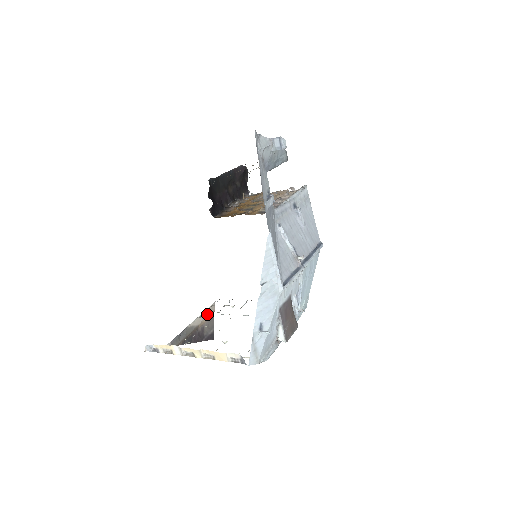
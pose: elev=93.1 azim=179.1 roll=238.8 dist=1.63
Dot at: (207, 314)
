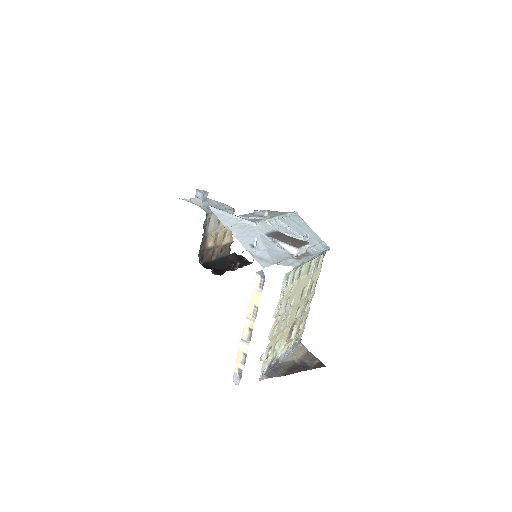
Dot at: (298, 352)
